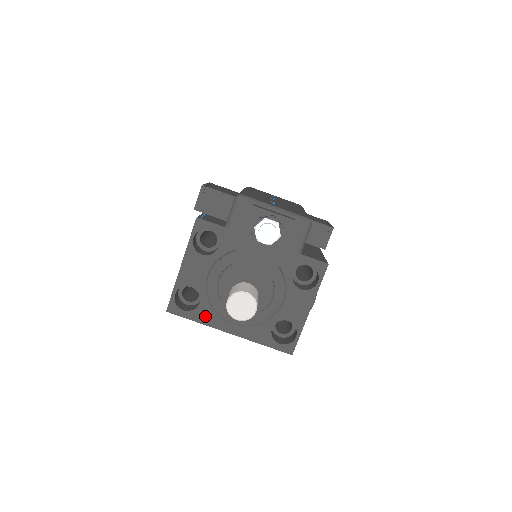
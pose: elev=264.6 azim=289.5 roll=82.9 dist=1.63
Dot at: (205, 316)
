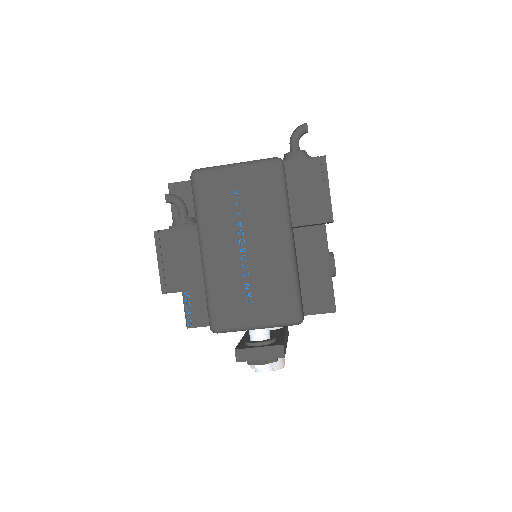
Dot at: occluded
